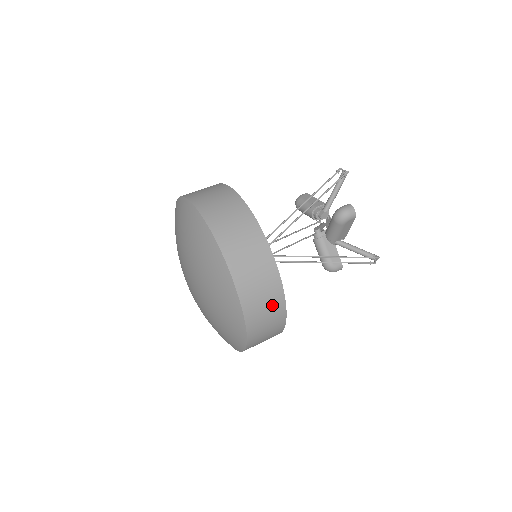
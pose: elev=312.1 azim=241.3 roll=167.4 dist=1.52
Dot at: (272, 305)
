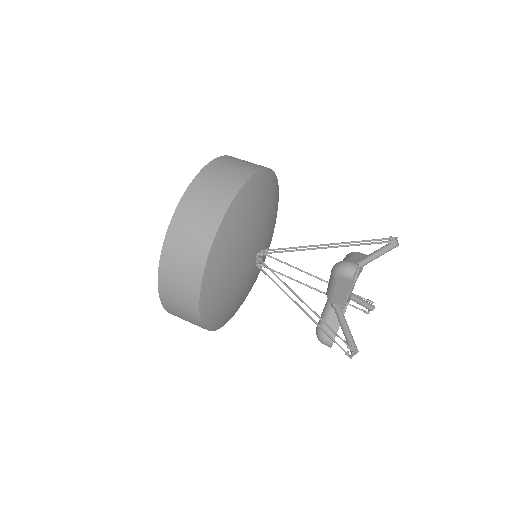
Dot at: (189, 270)
